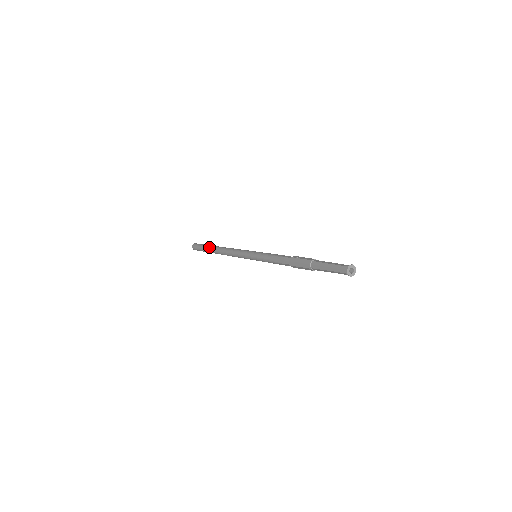
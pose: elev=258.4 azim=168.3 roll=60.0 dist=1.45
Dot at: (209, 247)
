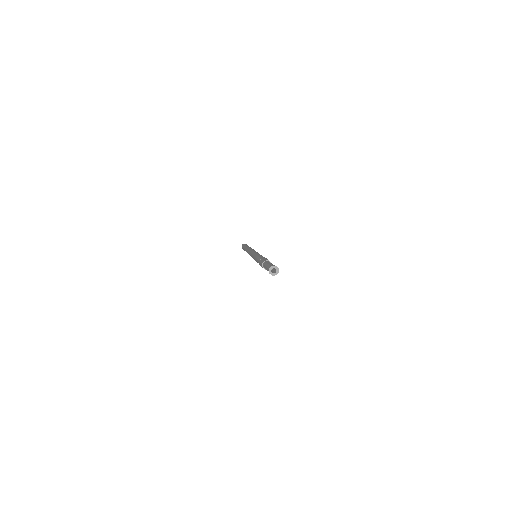
Dot at: occluded
